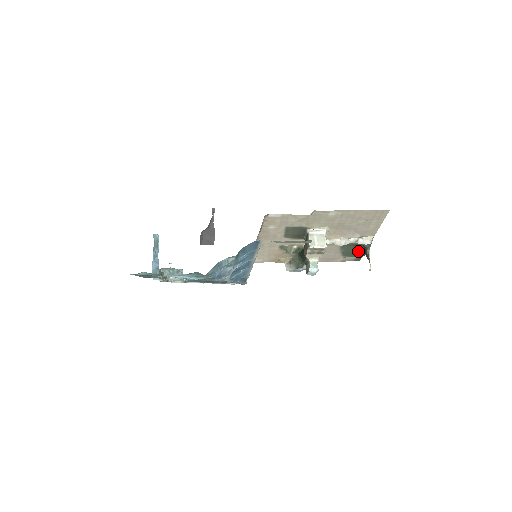
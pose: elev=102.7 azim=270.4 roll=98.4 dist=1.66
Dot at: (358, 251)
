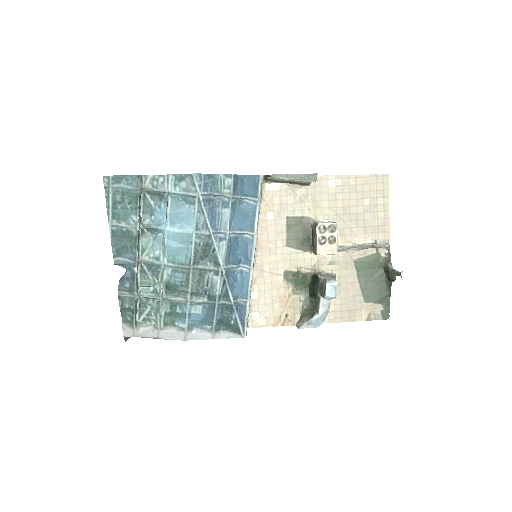
Dot at: (380, 284)
